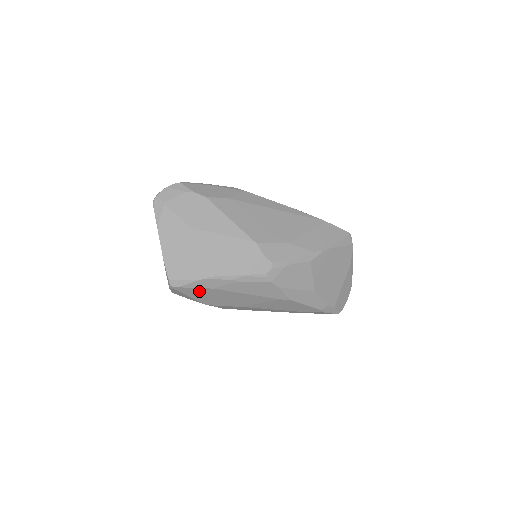
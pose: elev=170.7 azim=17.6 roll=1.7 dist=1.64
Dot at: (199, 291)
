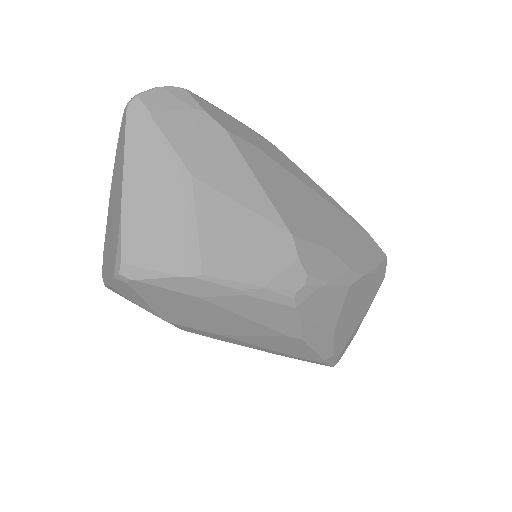
Dot at: (169, 296)
